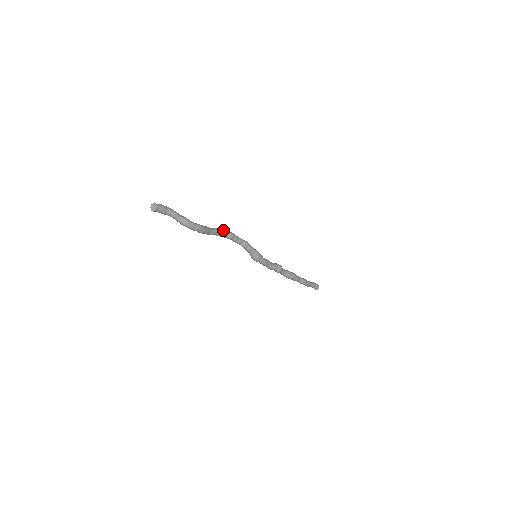
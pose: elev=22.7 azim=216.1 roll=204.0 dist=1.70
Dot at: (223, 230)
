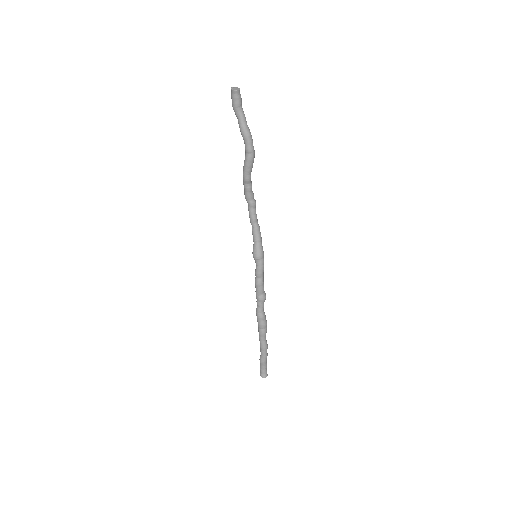
Dot at: occluded
